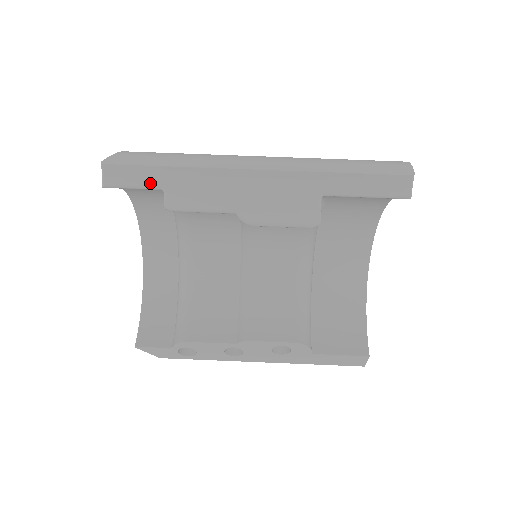
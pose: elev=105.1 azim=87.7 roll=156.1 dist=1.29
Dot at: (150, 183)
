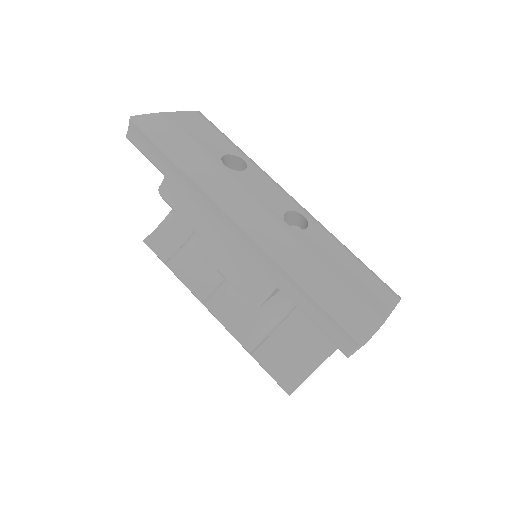
Dot at: (157, 163)
